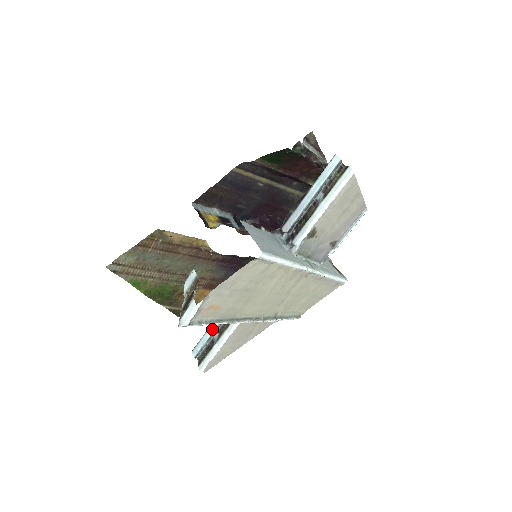
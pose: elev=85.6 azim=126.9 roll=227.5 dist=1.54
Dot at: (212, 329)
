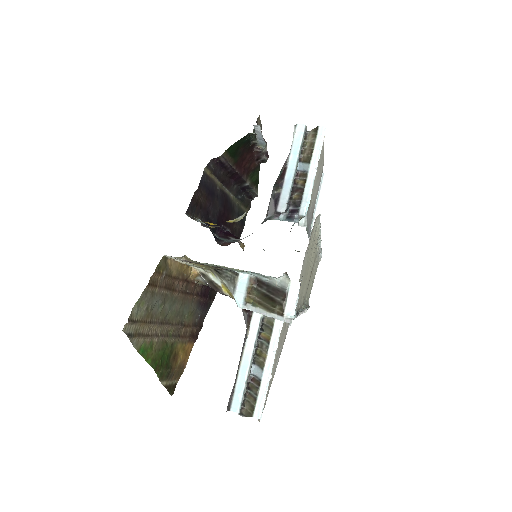
Dot at: (246, 362)
